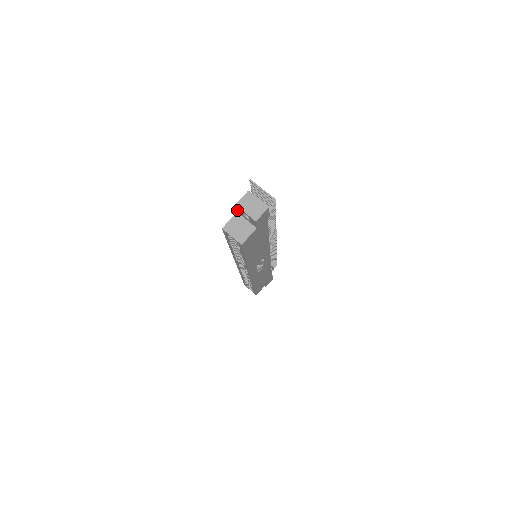
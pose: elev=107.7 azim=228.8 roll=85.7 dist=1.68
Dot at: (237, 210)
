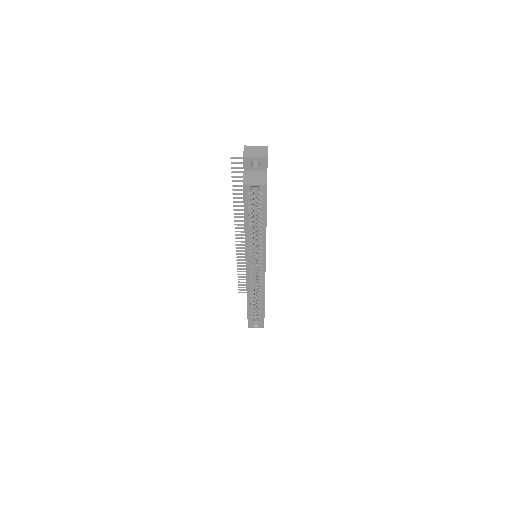
Dot at: (244, 166)
